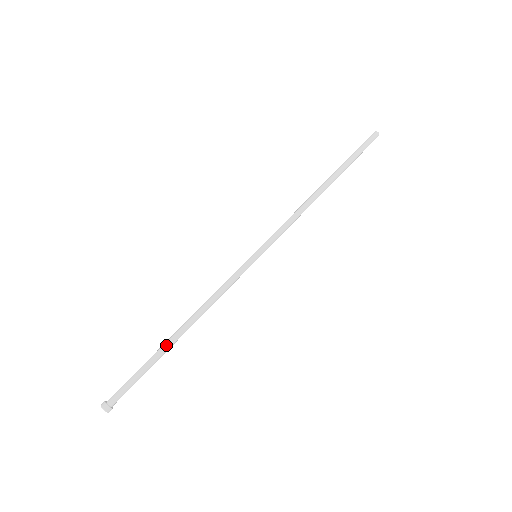
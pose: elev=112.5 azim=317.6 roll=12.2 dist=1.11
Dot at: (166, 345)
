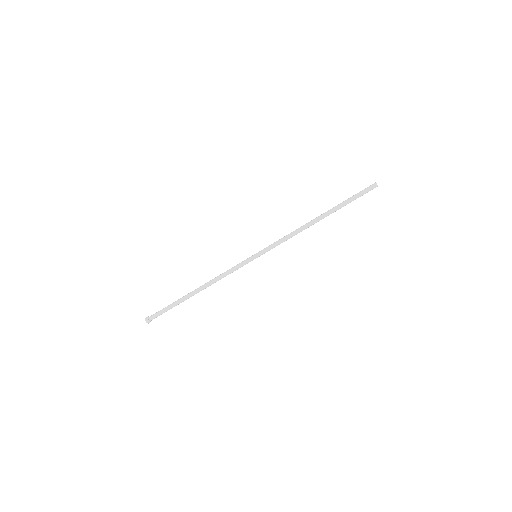
Dot at: (187, 296)
